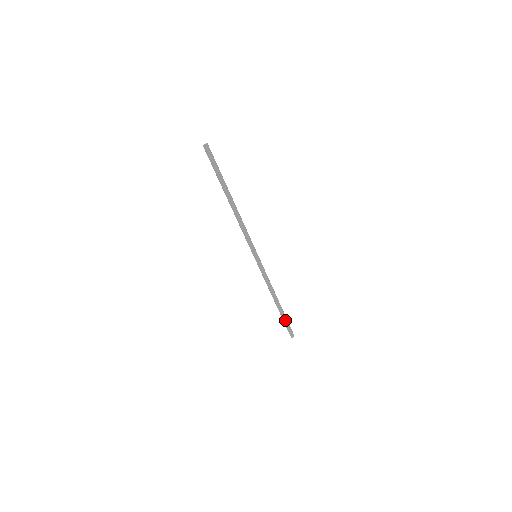
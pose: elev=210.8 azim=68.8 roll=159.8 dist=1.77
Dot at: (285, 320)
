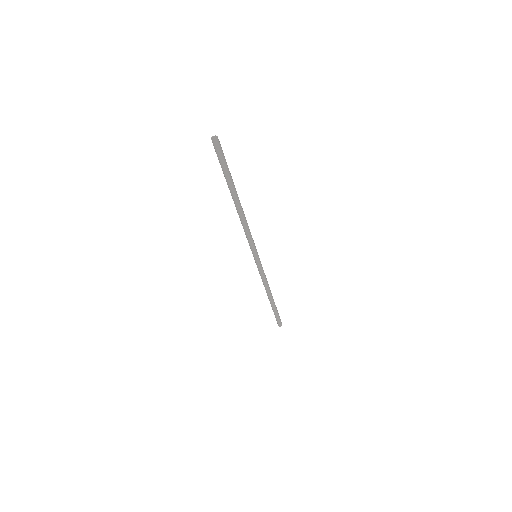
Dot at: (276, 312)
